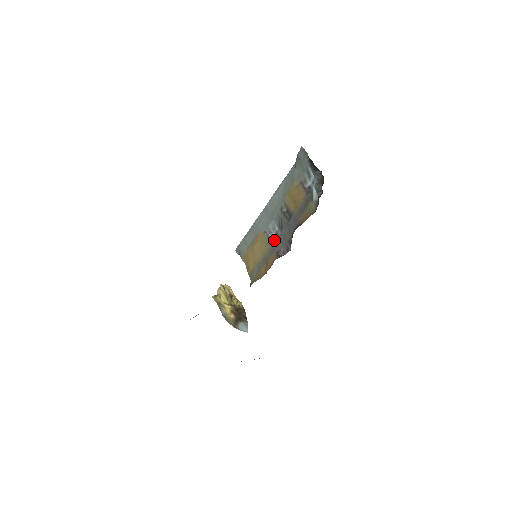
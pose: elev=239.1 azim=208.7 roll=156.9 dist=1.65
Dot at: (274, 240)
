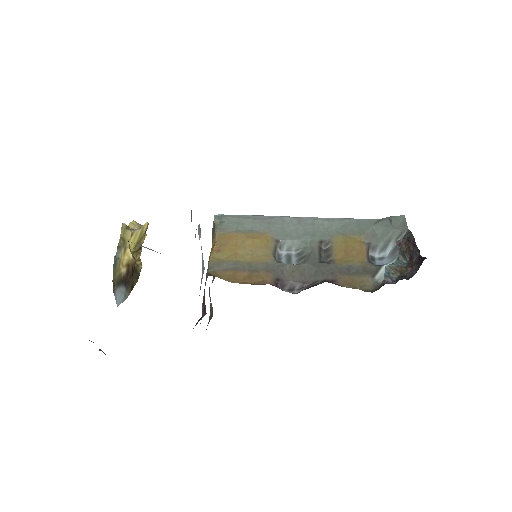
Dot at: (279, 260)
